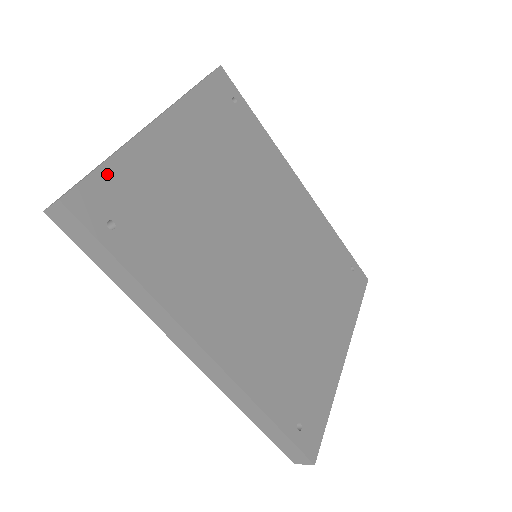
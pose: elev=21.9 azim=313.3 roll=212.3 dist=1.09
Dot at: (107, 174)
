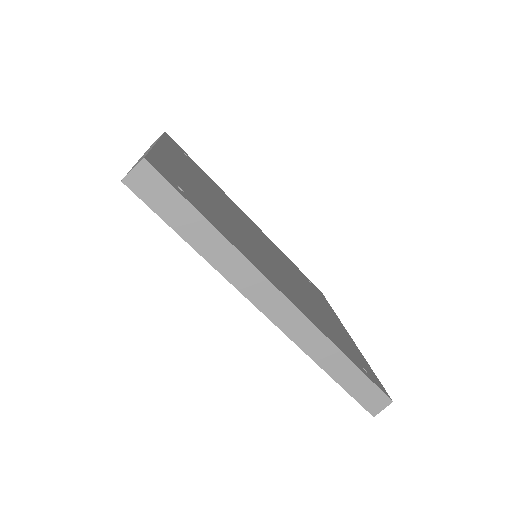
Dot at: (157, 158)
